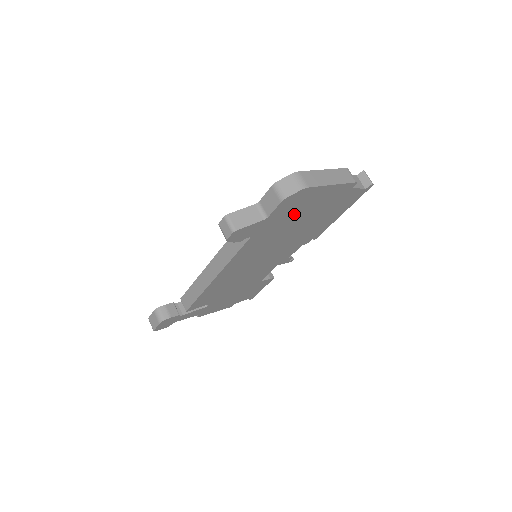
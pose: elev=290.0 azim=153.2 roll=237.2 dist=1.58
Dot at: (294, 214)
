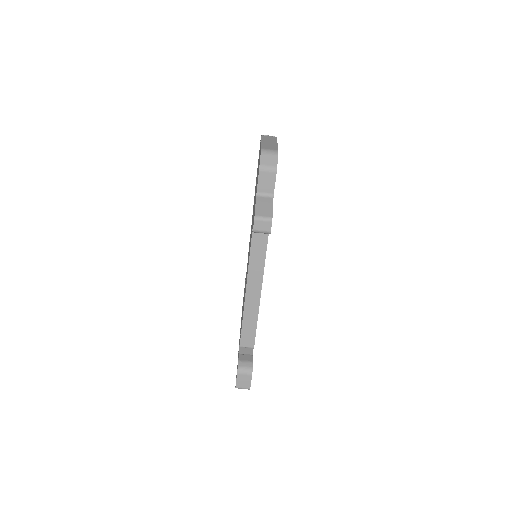
Dot at: occluded
